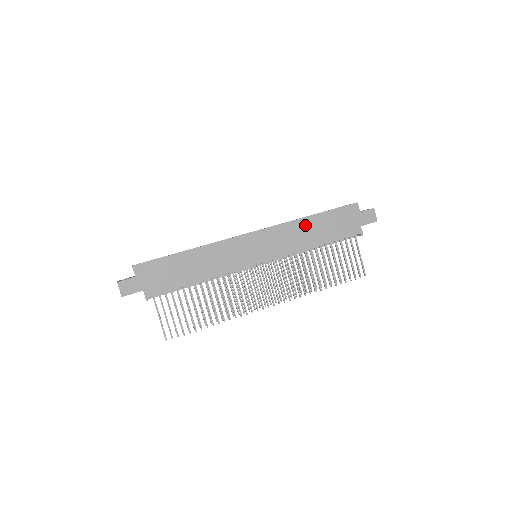
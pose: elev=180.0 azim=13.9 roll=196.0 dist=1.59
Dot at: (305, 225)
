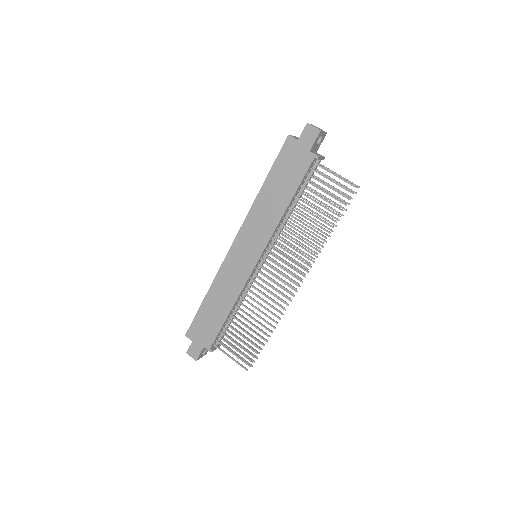
Dot at: (263, 200)
